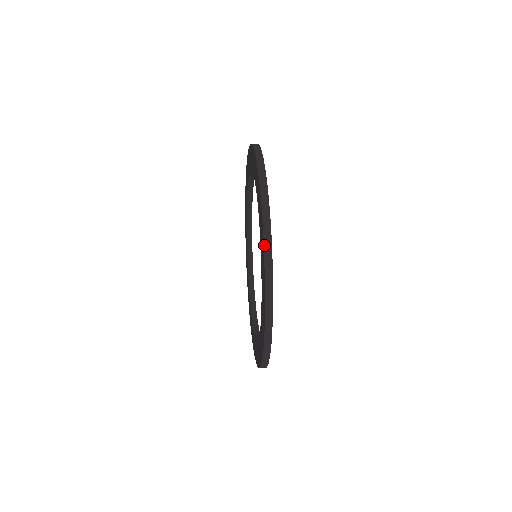
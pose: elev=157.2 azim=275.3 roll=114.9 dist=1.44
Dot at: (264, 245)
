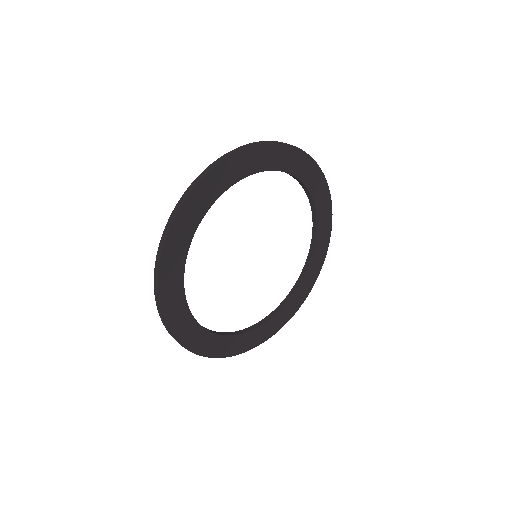
Dot at: (248, 144)
